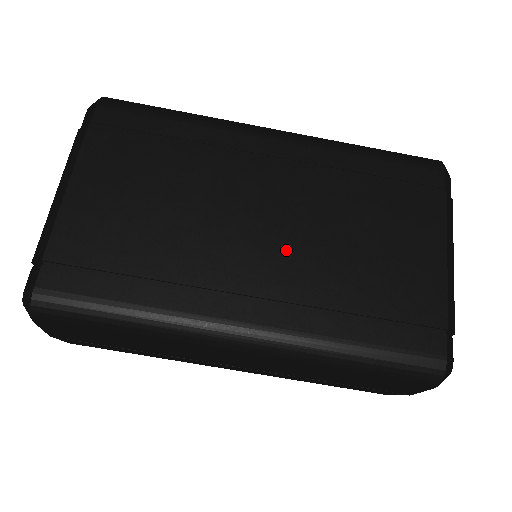
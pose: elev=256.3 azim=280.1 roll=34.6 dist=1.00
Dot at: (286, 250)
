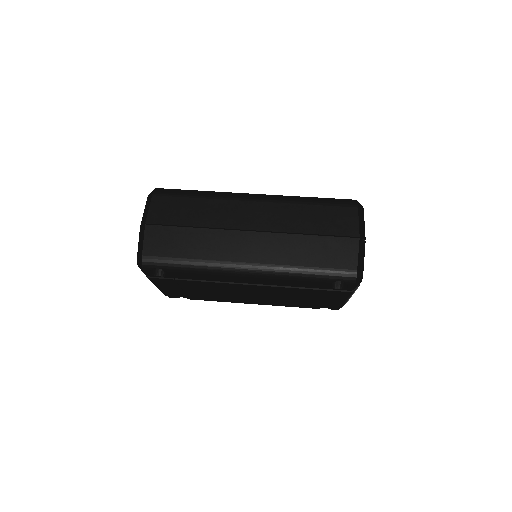
Dot at: occluded
